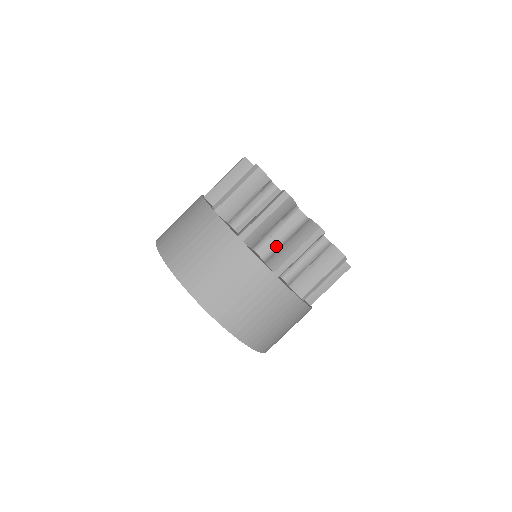
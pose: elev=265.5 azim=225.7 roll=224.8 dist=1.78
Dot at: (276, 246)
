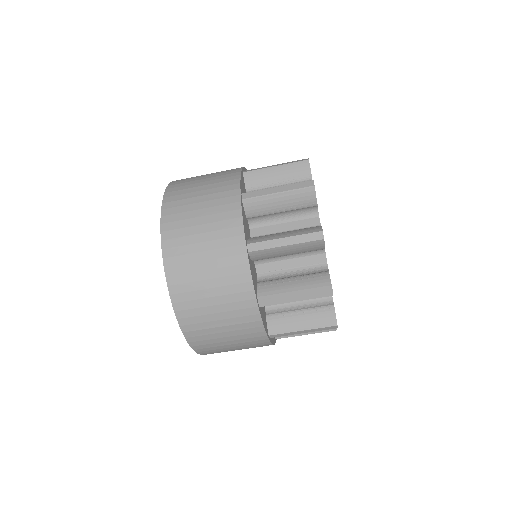
Dot at: occluded
